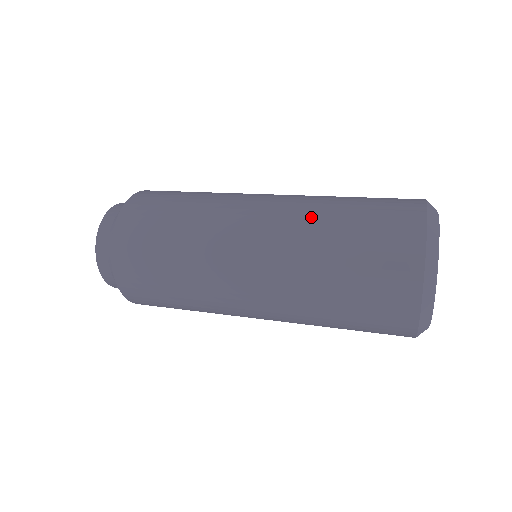
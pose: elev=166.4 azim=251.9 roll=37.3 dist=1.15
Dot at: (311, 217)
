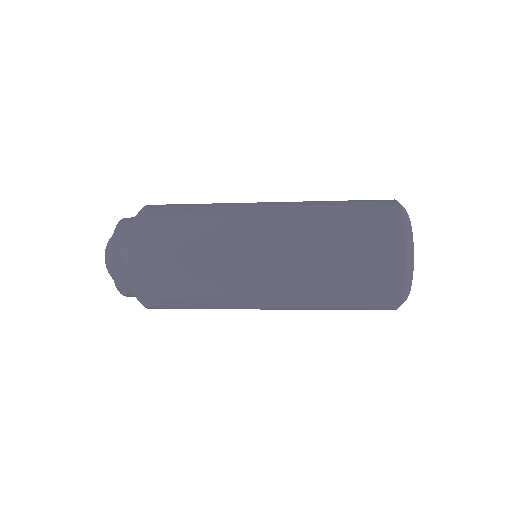
Dot at: (310, 259)
